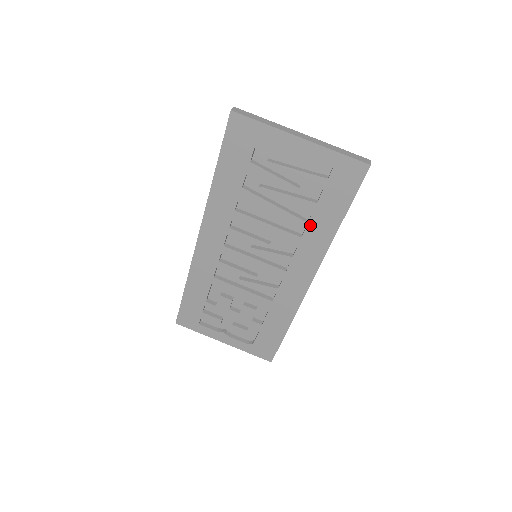
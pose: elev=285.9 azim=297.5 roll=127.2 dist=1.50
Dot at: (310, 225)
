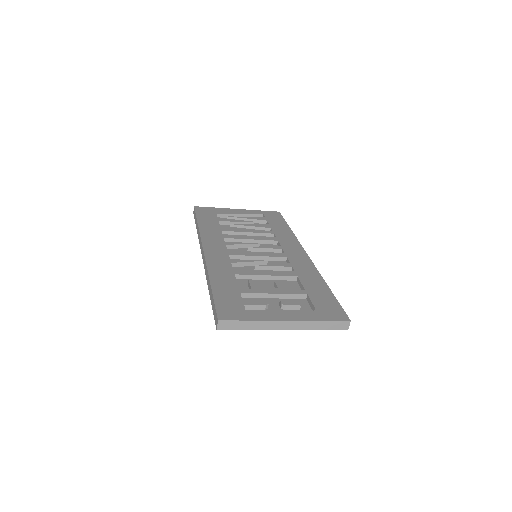
Dot at: (275, 232)
